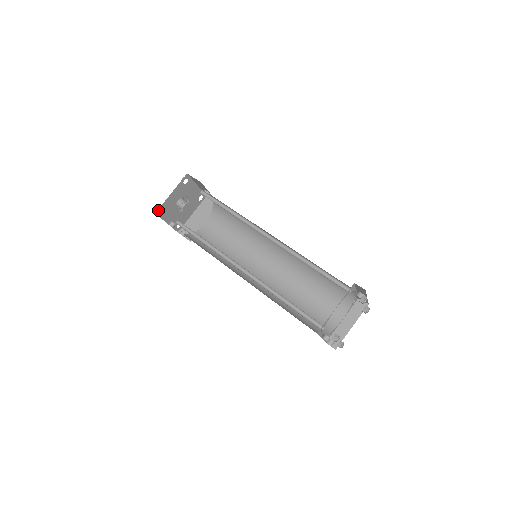
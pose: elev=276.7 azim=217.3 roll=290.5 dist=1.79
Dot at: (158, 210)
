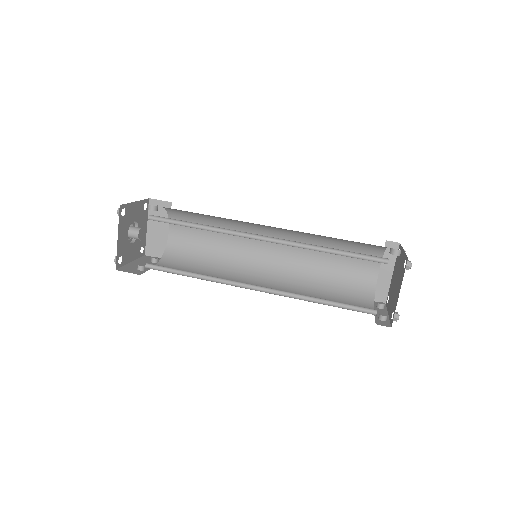
Dot at: (116, 264)
